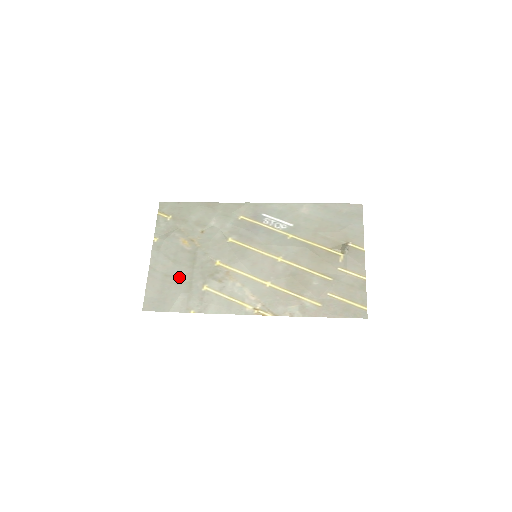
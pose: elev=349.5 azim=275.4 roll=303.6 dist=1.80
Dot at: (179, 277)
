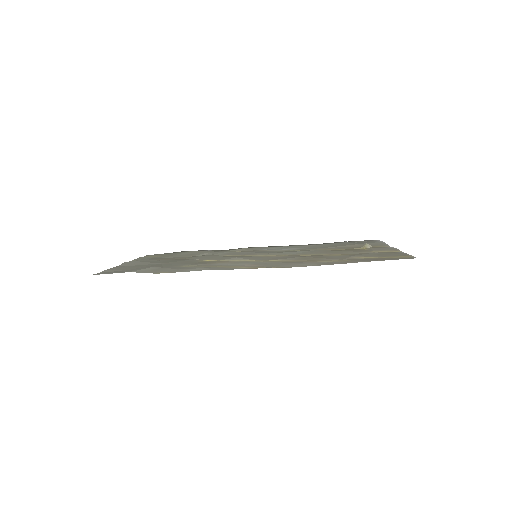
Dot at: occluded
